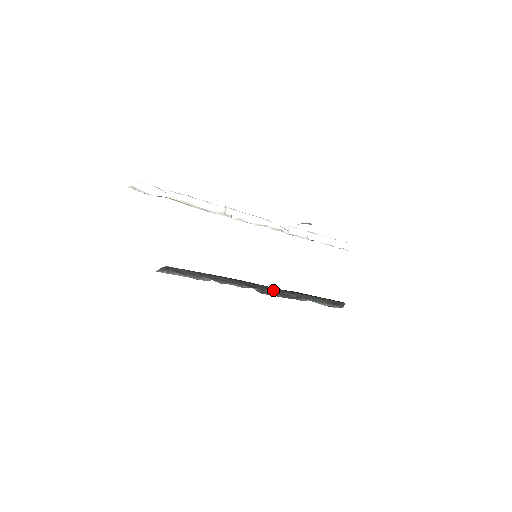
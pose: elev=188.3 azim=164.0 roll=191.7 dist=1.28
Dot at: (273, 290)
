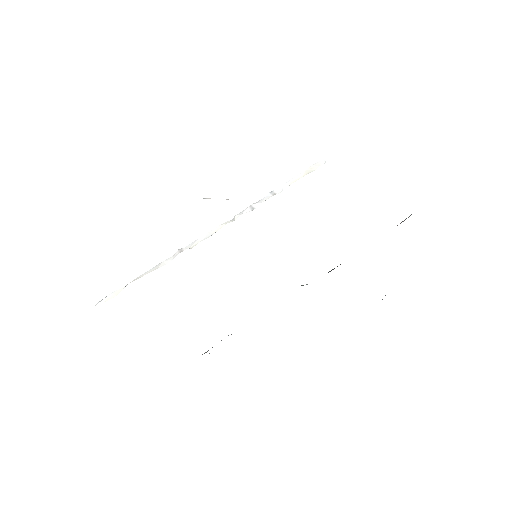
Dot at: occluded
